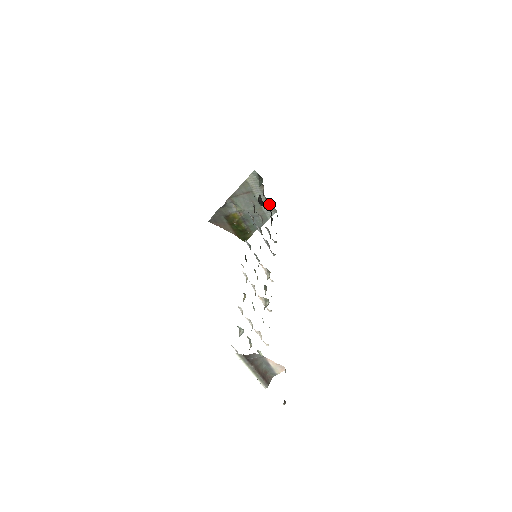
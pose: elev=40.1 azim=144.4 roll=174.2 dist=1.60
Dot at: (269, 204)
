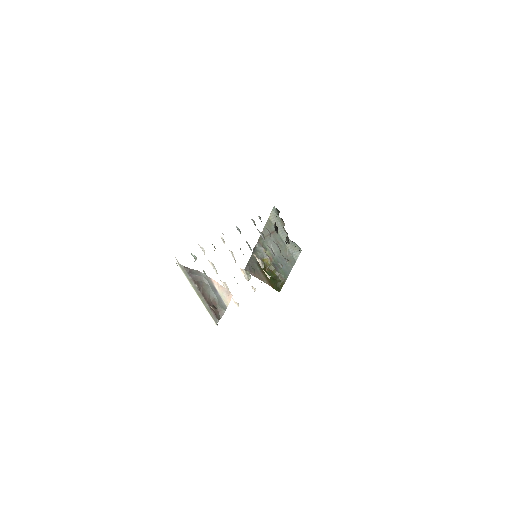
Dot at: (293, 242)
